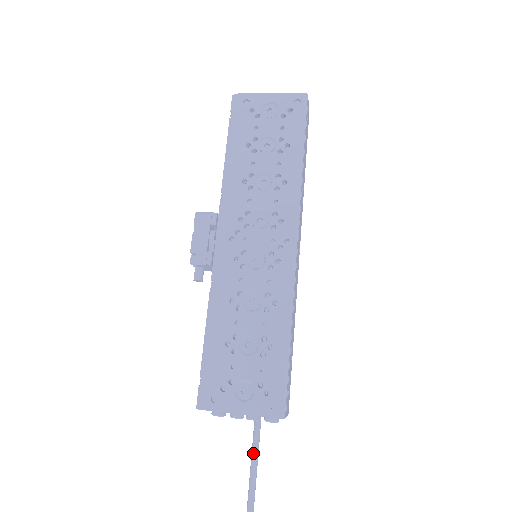
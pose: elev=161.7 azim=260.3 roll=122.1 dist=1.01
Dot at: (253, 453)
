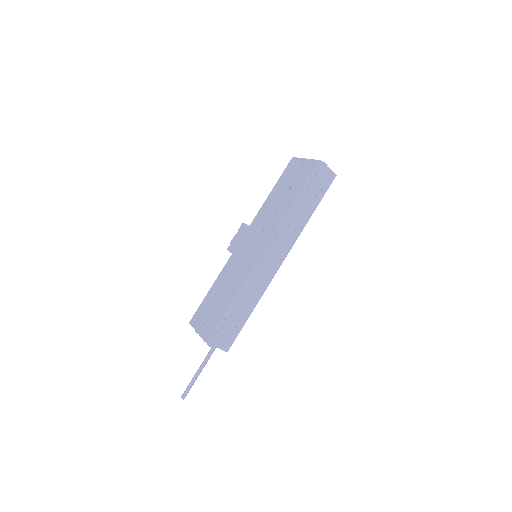
Dot at: (202, 362)
